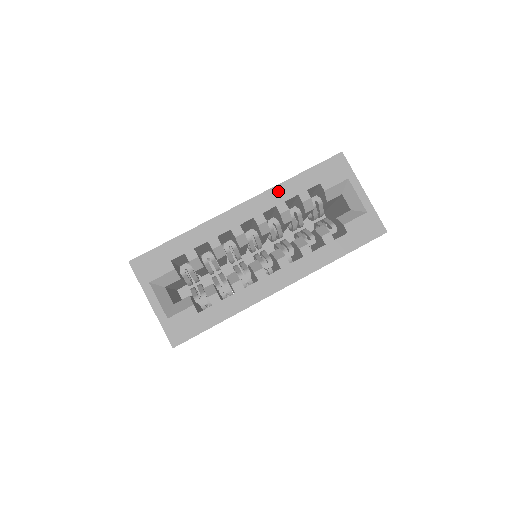
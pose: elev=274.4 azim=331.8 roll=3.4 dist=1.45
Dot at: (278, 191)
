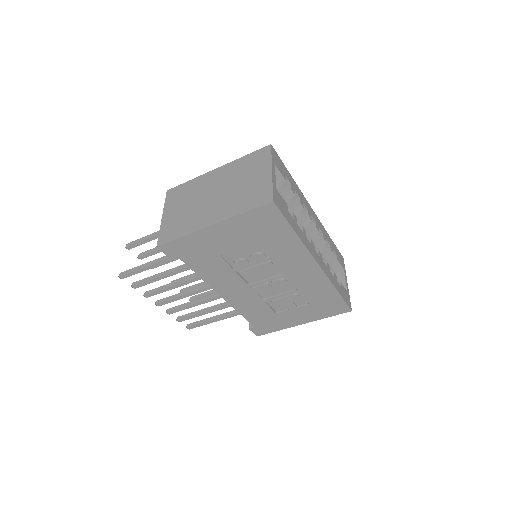
Dot at: (325, 231)
